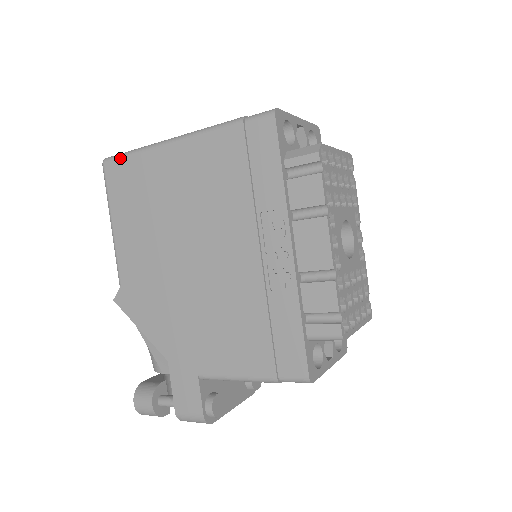
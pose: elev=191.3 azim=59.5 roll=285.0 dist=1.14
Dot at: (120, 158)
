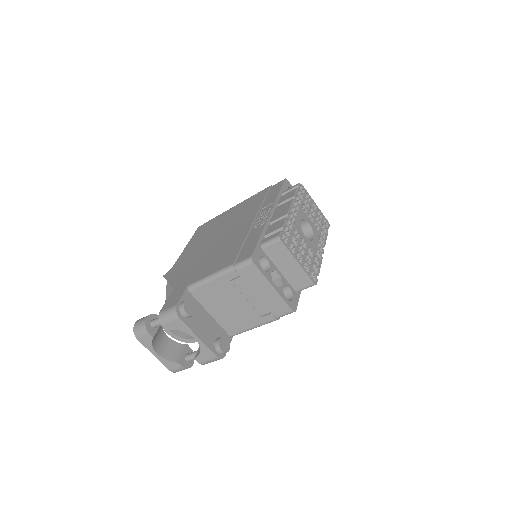
Dot at: (208, 221)
